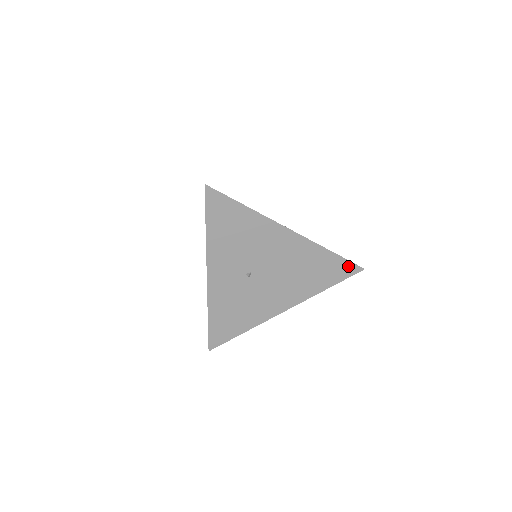
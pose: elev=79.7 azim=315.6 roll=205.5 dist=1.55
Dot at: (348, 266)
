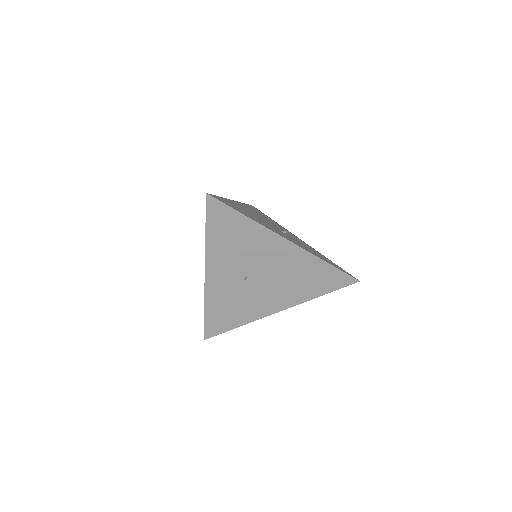
Dot at: (343, 277)
